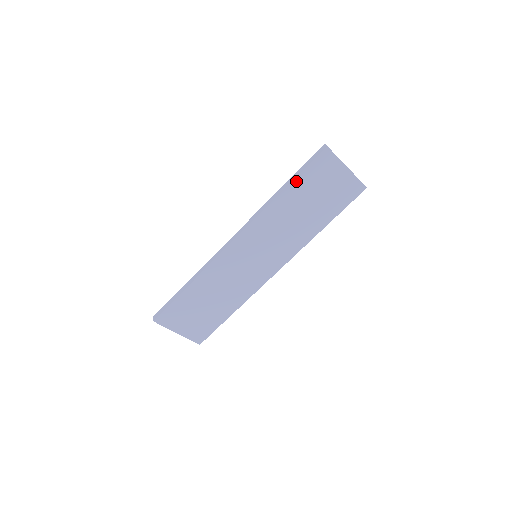
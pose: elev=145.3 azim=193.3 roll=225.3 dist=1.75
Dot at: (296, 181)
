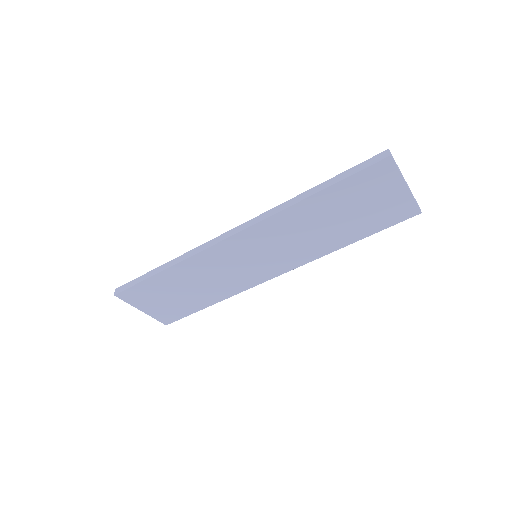
Dot at: (334, 187)
